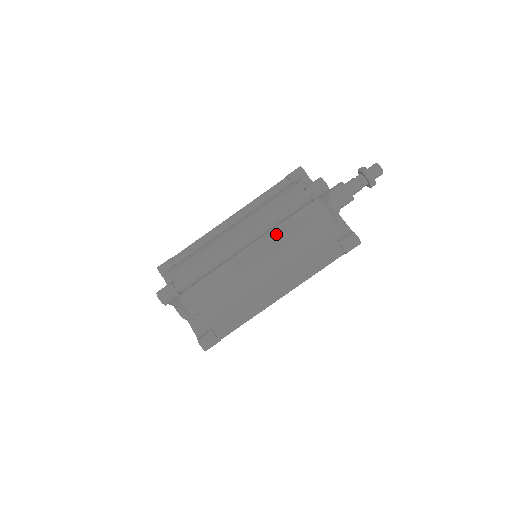
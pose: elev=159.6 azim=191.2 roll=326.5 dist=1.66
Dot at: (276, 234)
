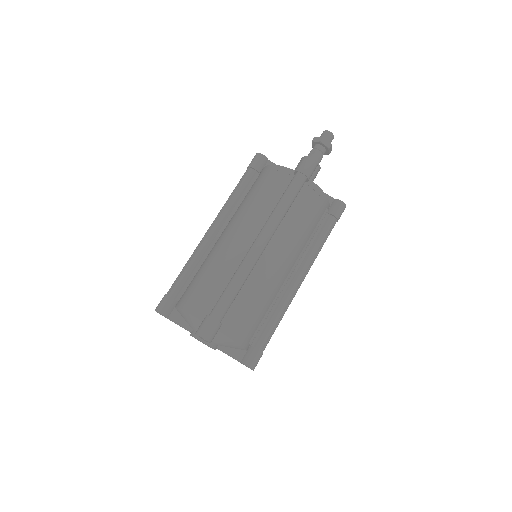
Dot at: (285, 225)
